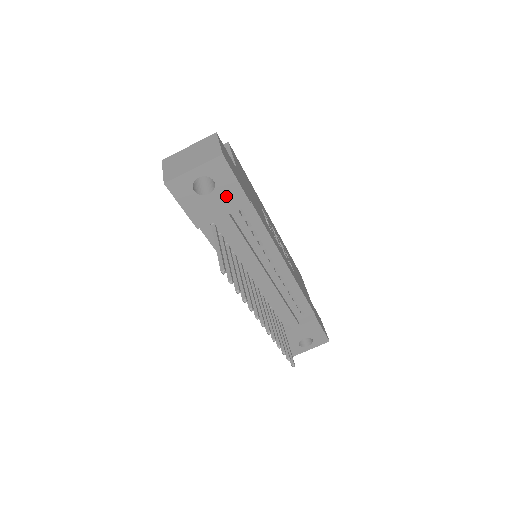
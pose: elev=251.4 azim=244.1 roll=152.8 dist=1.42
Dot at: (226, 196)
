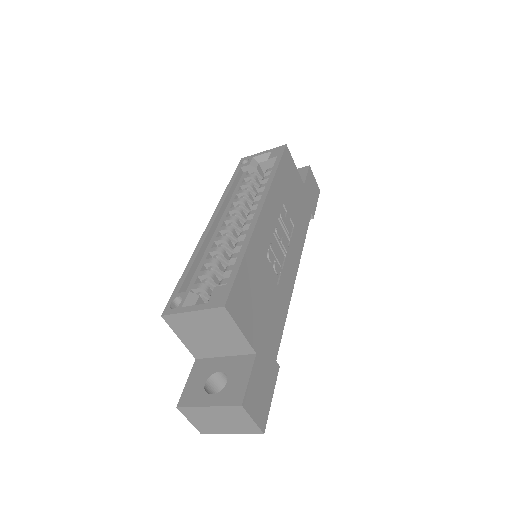
Dot at: occluded
